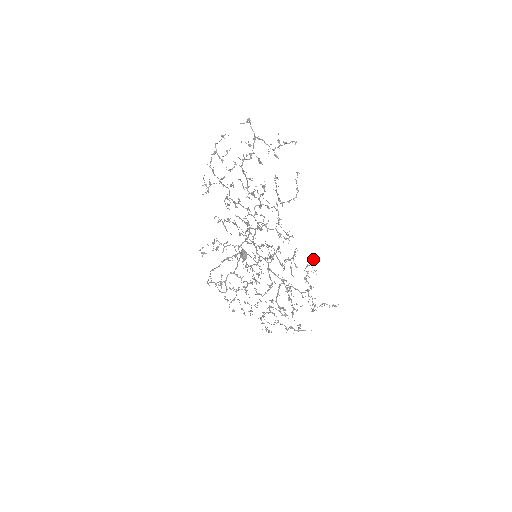
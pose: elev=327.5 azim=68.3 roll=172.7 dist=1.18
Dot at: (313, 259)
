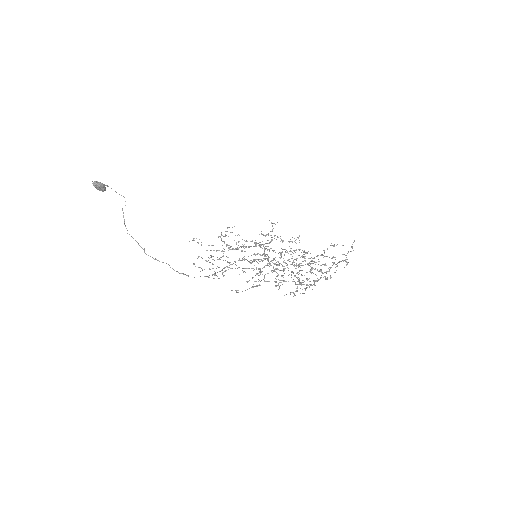
Dot at: occluded
